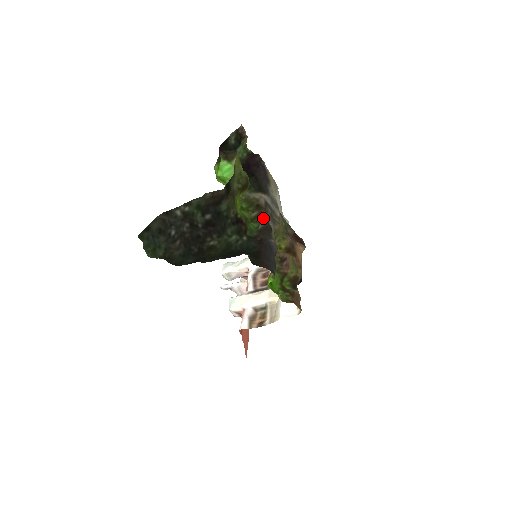
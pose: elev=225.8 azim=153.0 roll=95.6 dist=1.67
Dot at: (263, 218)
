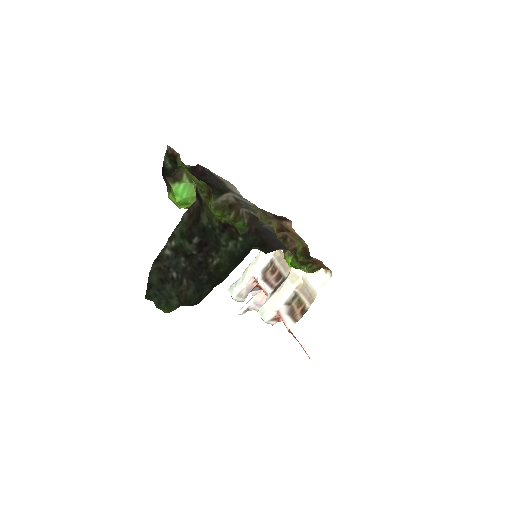
Dot at: (243, 212)
